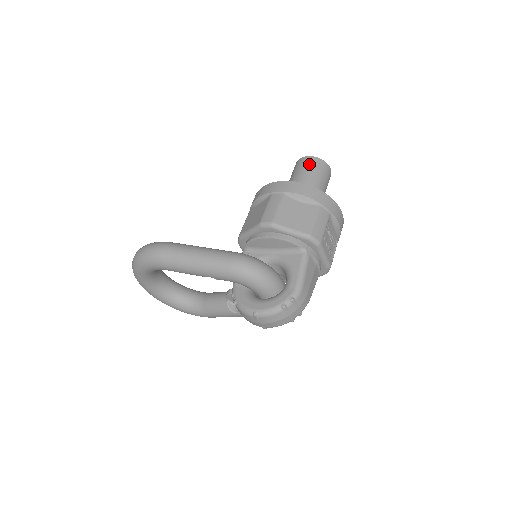
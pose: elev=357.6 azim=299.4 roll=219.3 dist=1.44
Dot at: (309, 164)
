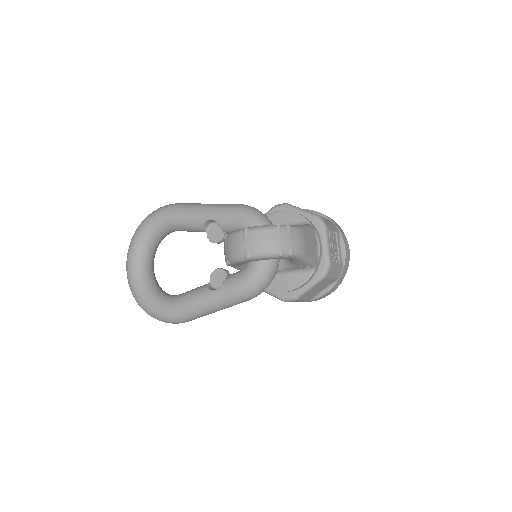
Dot at: occluded
